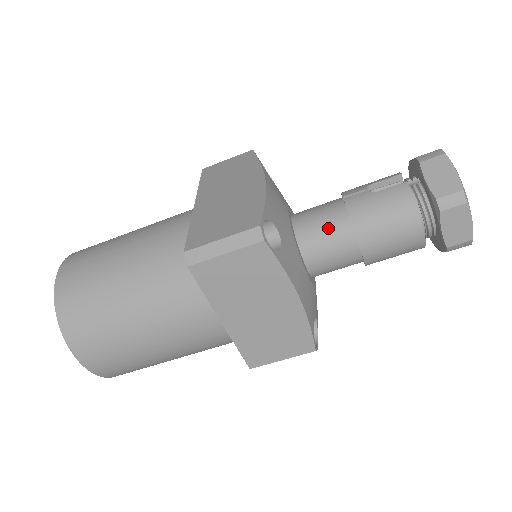
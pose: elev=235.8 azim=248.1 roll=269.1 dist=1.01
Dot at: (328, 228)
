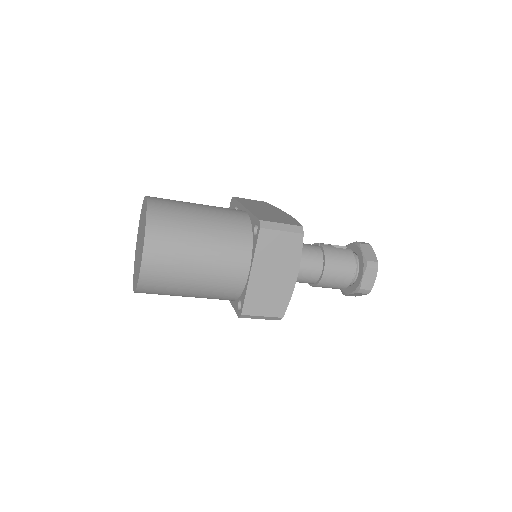
Dot at: (311, 253)
